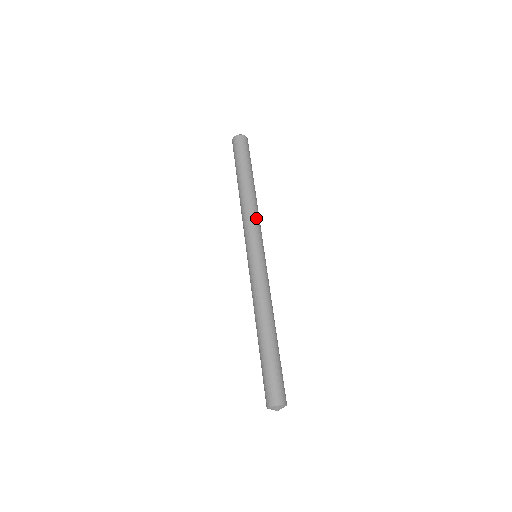
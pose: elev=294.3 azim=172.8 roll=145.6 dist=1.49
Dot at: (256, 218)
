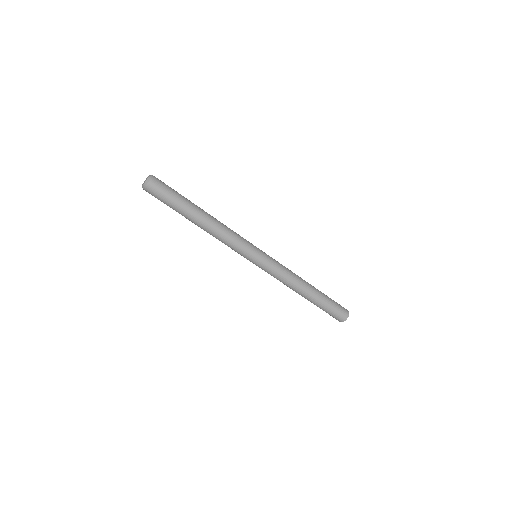
Dot at: (229, 242)
